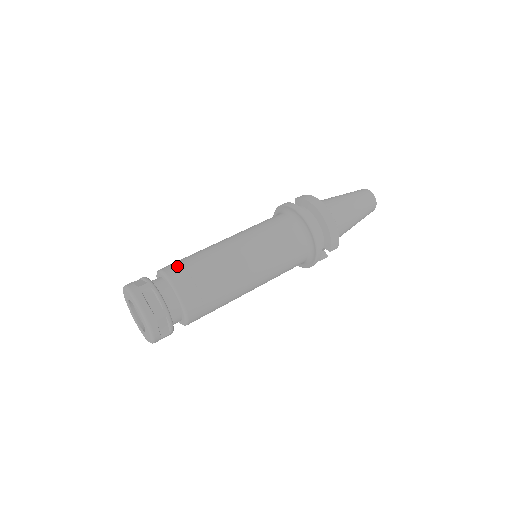
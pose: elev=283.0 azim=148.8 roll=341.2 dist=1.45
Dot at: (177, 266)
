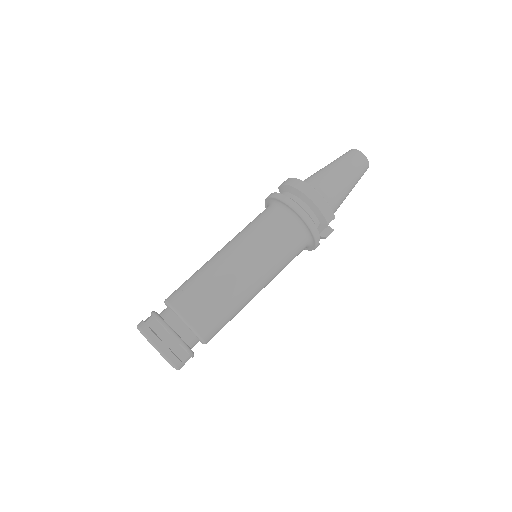
Dot at: (176, 291)
